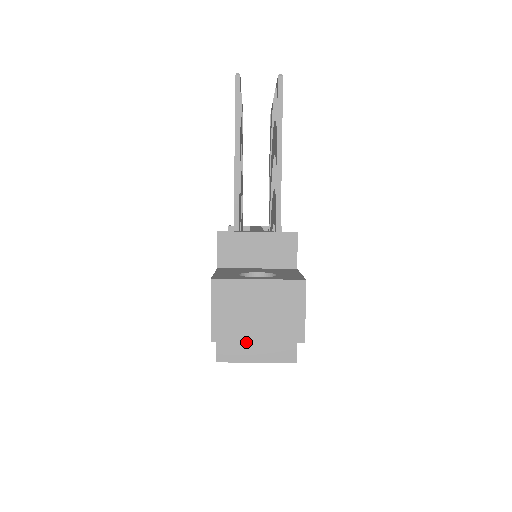
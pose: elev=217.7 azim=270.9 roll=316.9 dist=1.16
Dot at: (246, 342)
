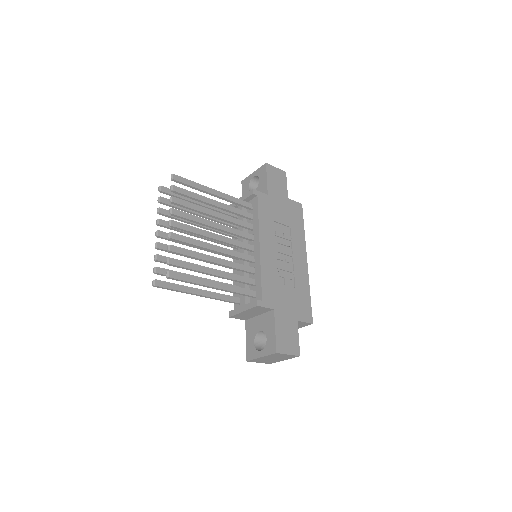
Dot at: occluded
